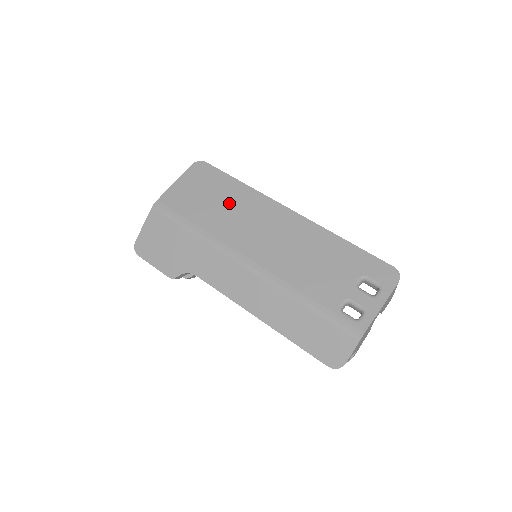
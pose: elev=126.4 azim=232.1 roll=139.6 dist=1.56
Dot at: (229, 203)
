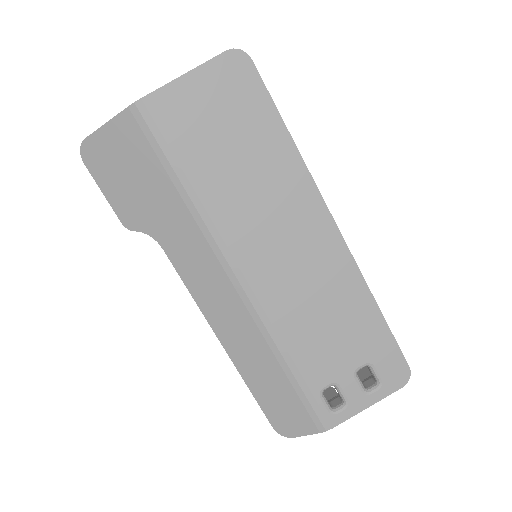
Dot at: (256, 168)
